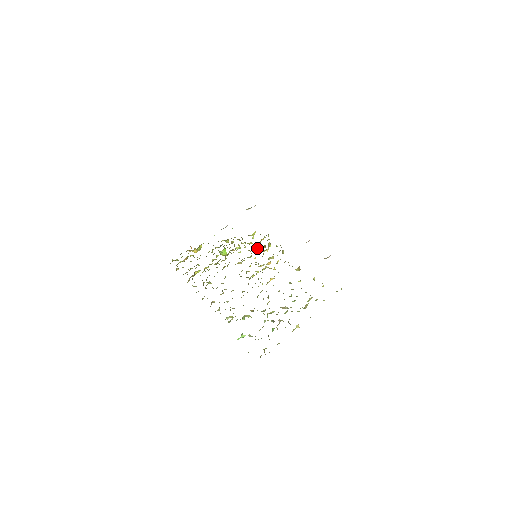
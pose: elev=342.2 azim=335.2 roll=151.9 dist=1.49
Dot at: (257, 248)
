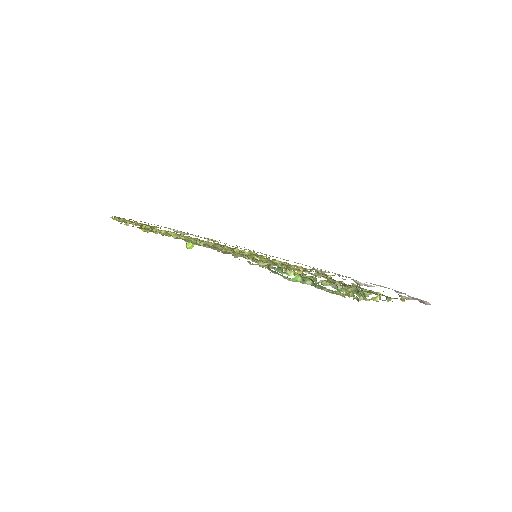
Dot at: occluded
